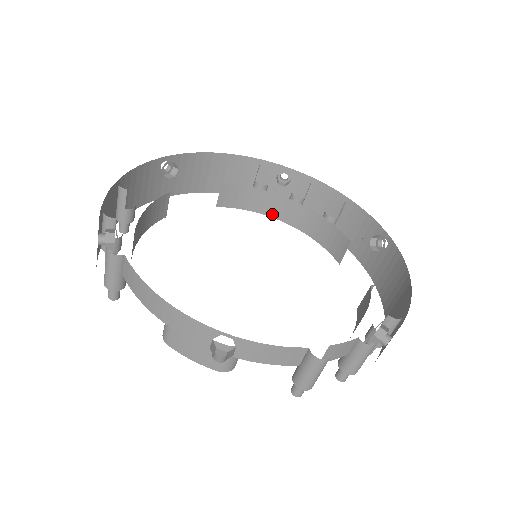
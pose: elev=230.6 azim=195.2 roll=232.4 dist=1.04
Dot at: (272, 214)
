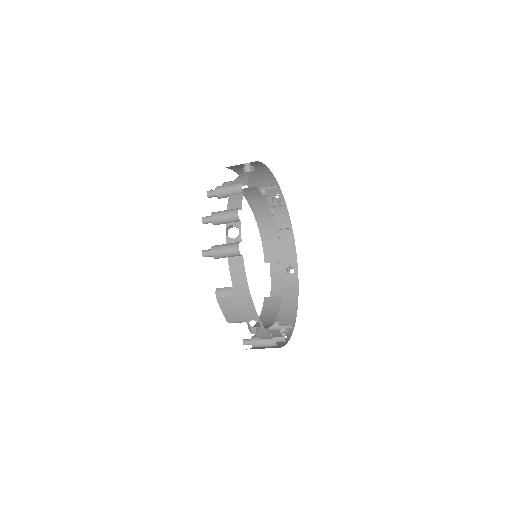
Dot at: (255, 211)
